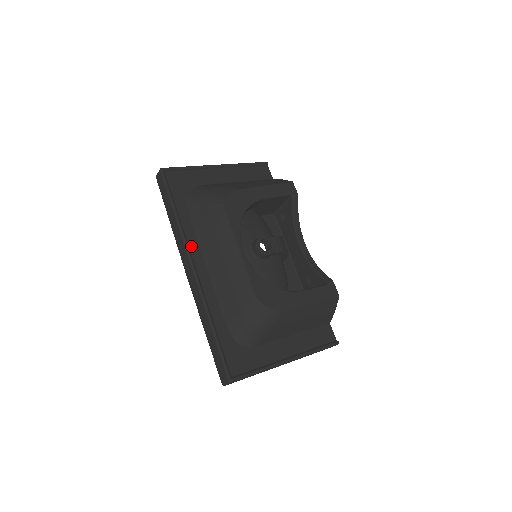
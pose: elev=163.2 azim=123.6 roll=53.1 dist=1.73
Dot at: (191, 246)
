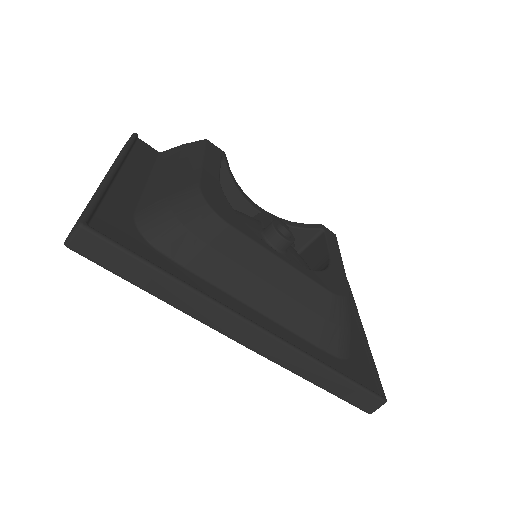
Dot at: (224, 303)
